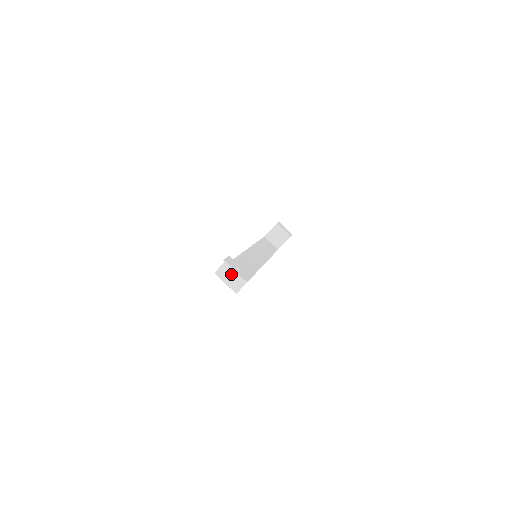
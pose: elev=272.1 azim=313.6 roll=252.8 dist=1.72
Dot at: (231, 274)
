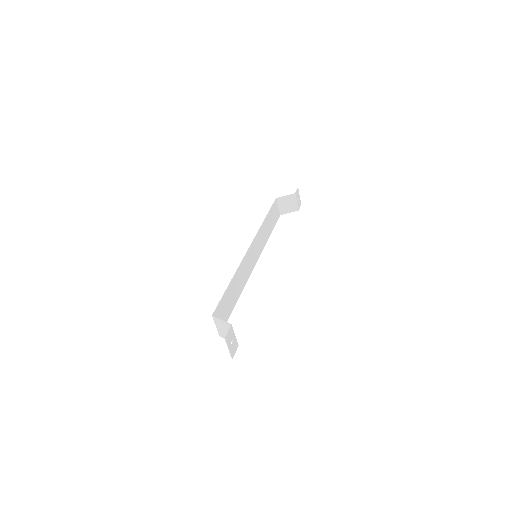
Dot at: (224, 329)
